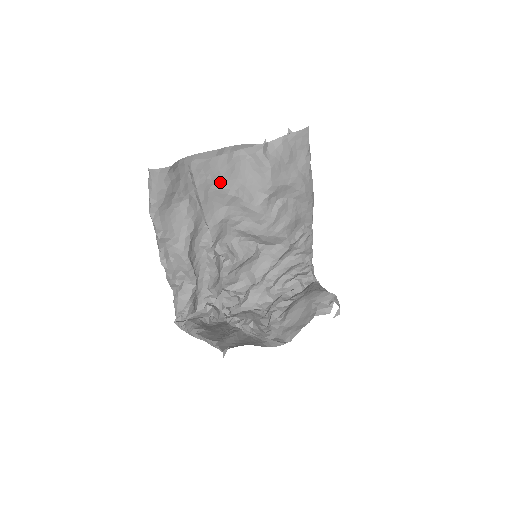
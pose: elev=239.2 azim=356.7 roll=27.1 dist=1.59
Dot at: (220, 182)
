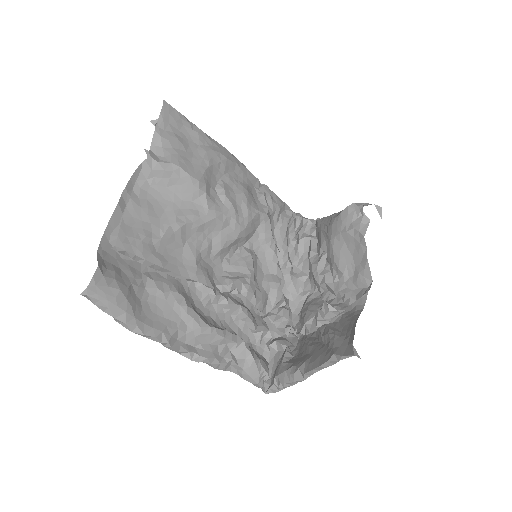
Dot at: (155, 230)
